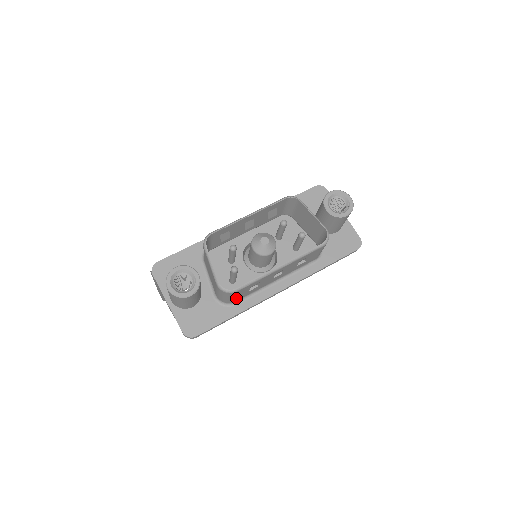
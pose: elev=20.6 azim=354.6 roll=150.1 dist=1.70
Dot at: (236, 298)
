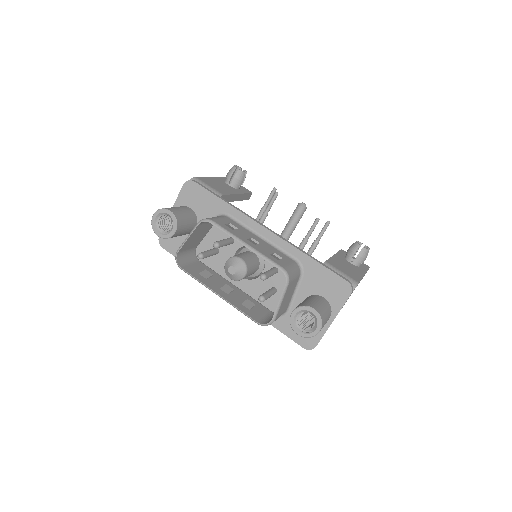
Dot at: (195, 265)
